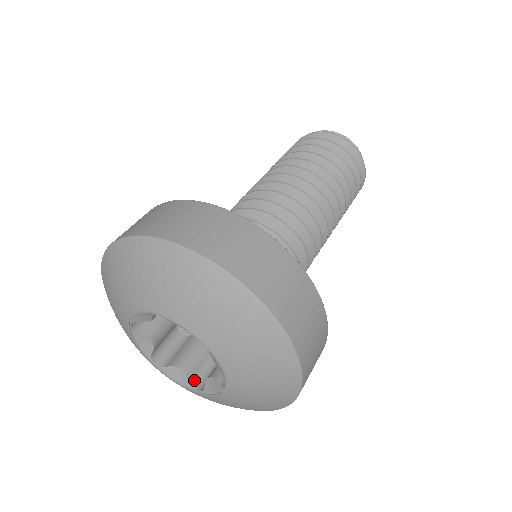
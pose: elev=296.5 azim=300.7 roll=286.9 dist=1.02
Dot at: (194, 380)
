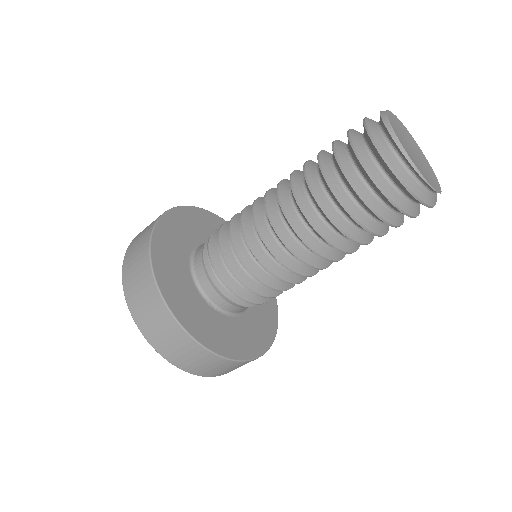
Dot at: occluded
